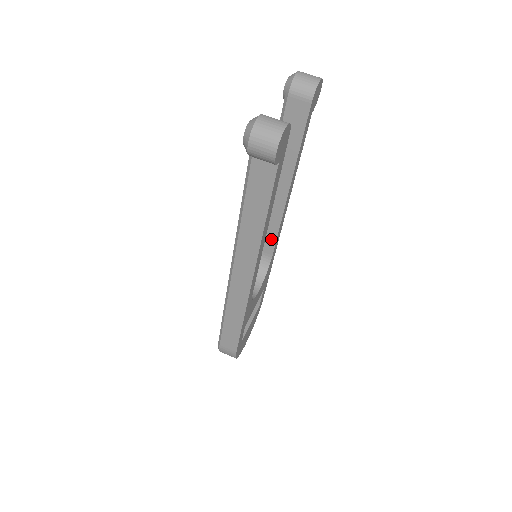
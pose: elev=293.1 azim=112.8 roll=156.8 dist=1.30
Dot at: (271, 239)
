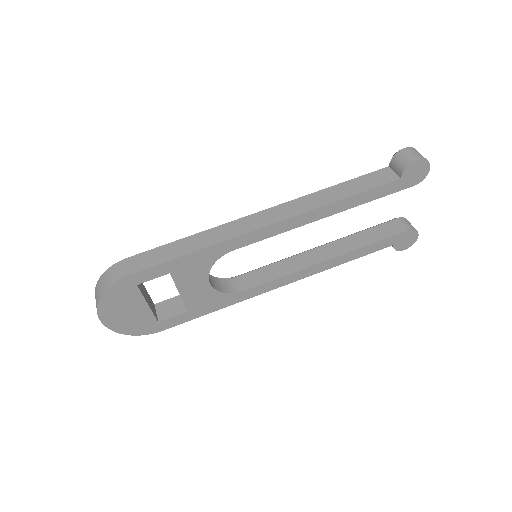
Dot at: (264, 279)
